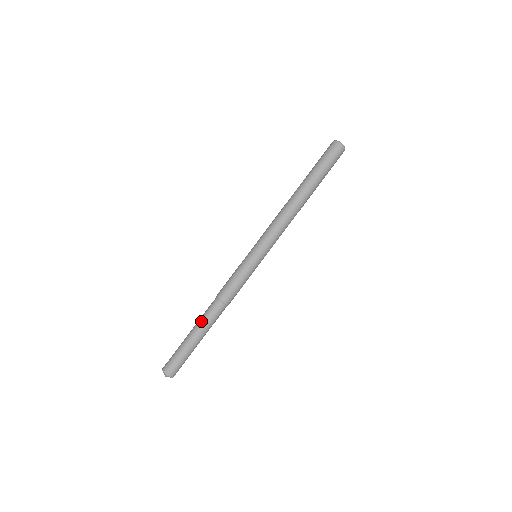
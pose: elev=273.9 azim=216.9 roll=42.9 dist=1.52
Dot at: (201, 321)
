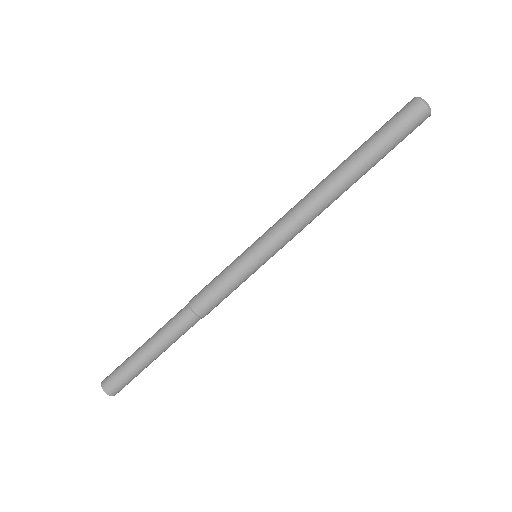
Dot at: (168, 341)
